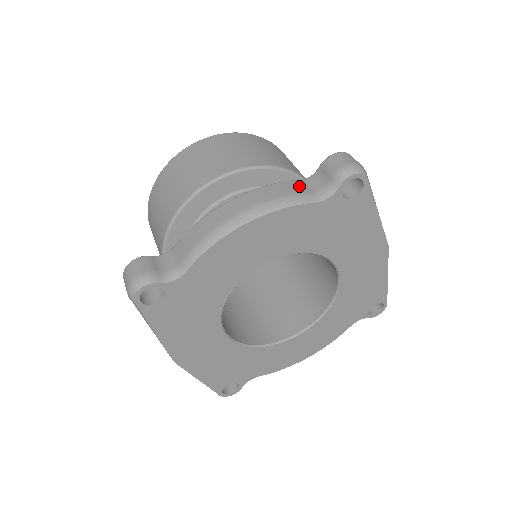
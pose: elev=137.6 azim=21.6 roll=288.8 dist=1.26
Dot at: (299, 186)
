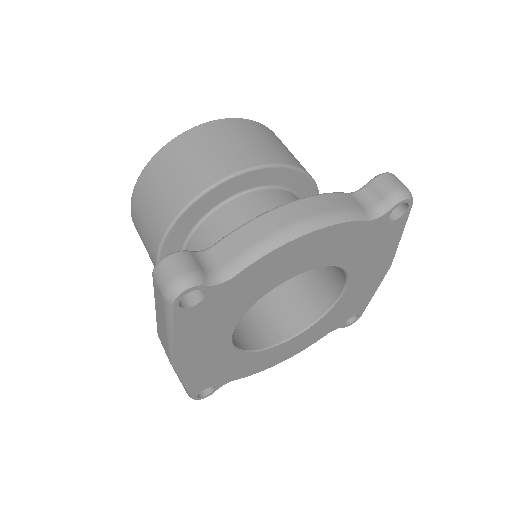
Dot at: (351, 200)
